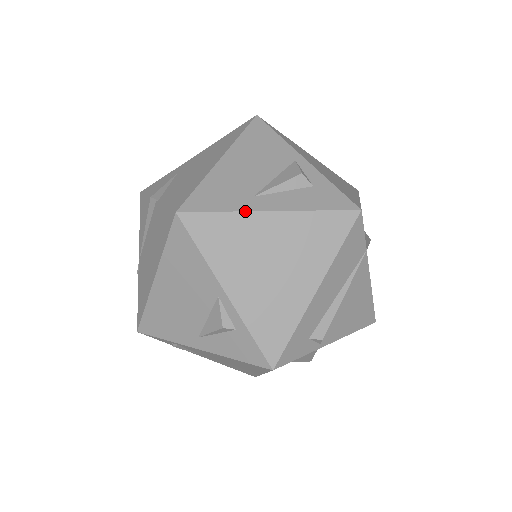
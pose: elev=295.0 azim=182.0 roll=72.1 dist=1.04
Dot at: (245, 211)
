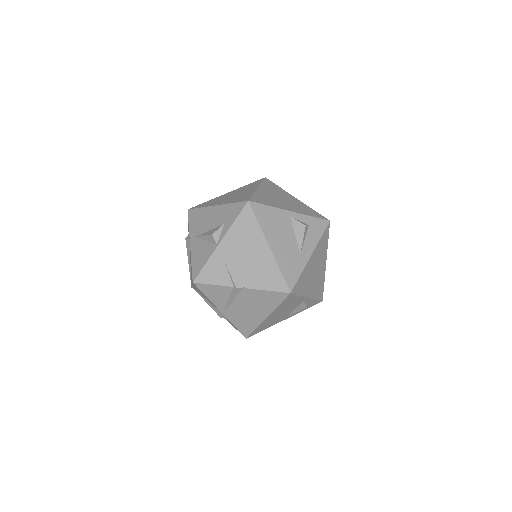
Dot at: (306, 265)
